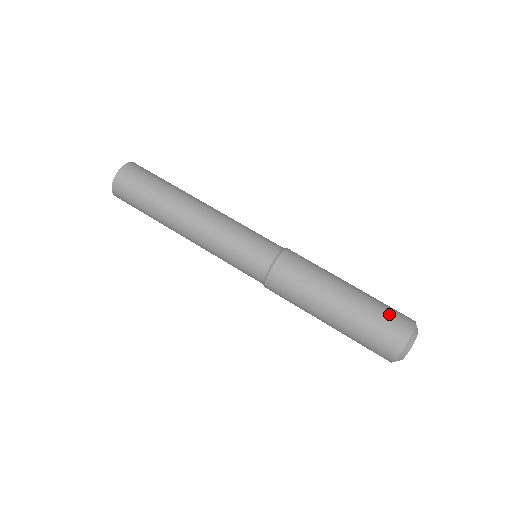
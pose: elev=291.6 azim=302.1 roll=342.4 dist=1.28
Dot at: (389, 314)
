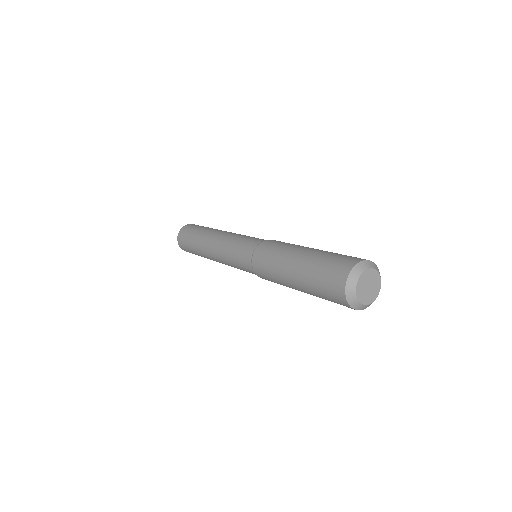
Dot at: (343, 255)
